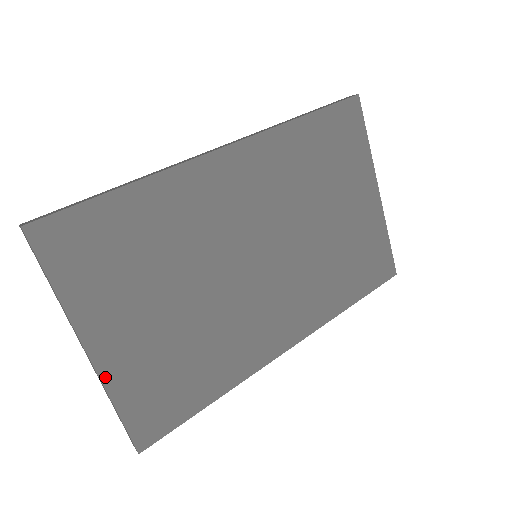
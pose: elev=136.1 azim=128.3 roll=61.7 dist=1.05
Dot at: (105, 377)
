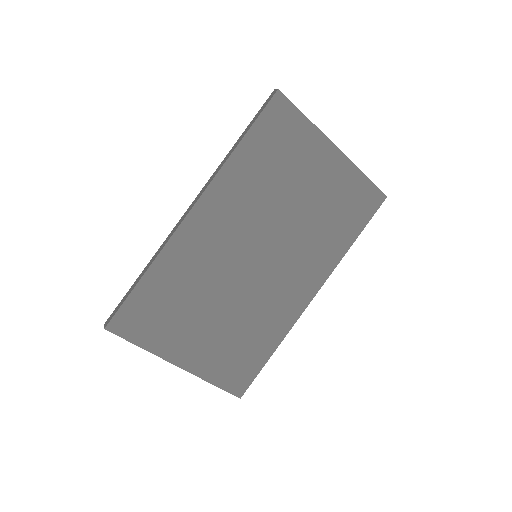
Dot at: (196, 373)
